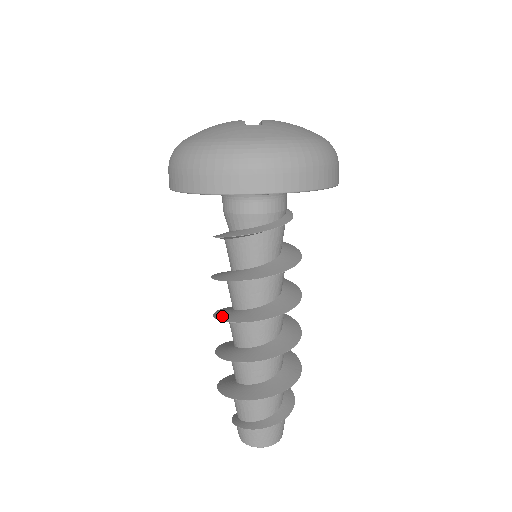
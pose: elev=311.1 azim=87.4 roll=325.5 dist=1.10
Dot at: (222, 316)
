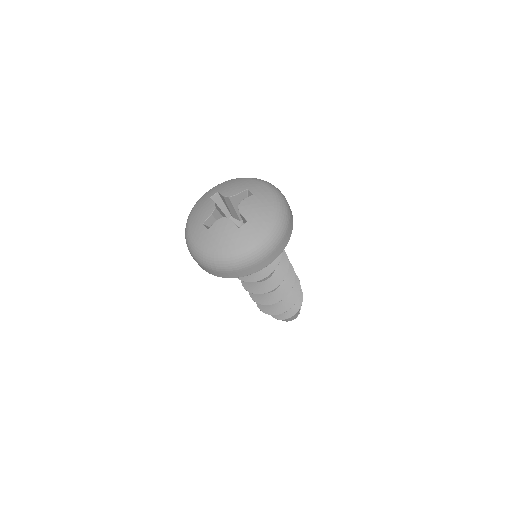
Dot at: occluded
